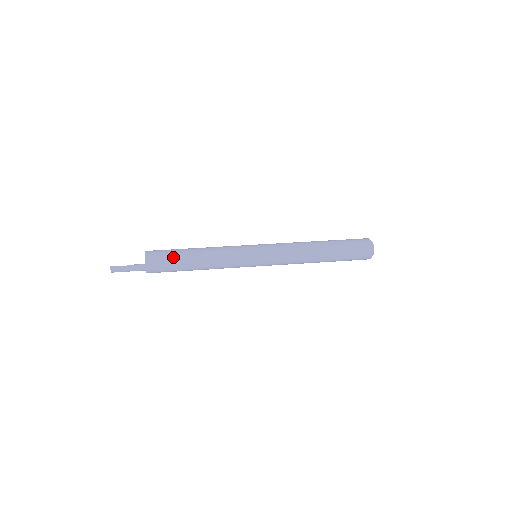
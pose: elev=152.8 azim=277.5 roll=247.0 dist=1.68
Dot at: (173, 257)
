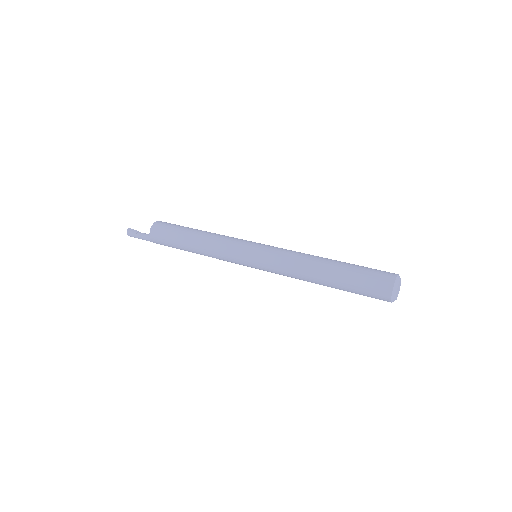
Dot at: (177, 227)
